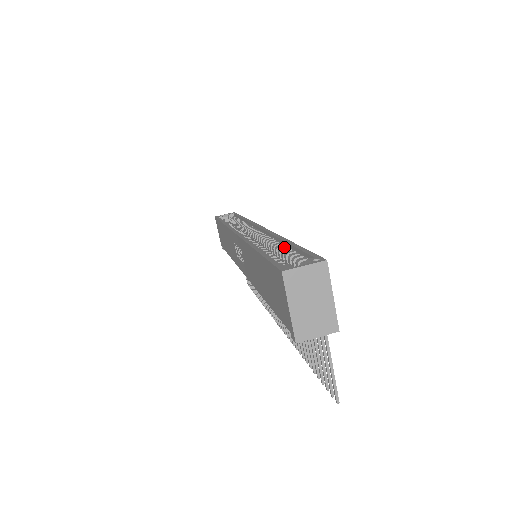
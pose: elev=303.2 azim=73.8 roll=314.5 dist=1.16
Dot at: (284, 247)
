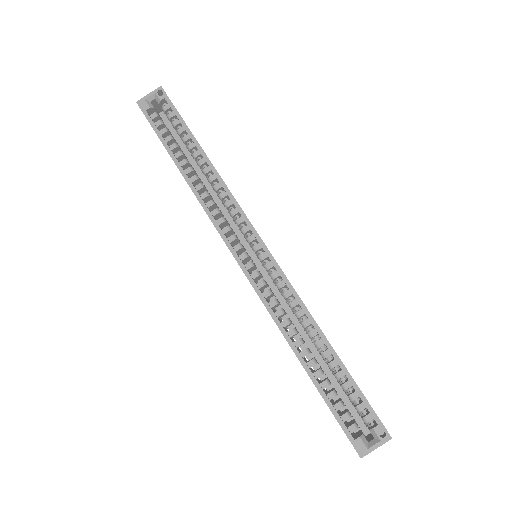
Dot at: (327, 354)
